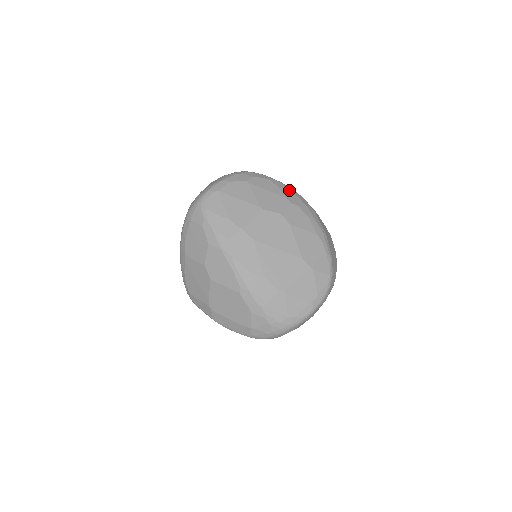
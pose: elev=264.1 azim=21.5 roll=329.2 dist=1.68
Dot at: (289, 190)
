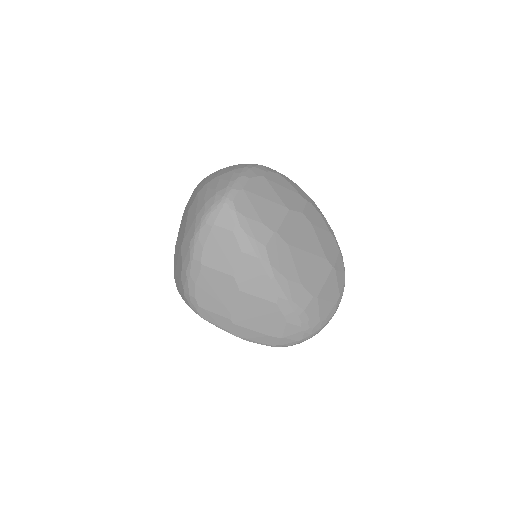
Dot at: (297, 185)
